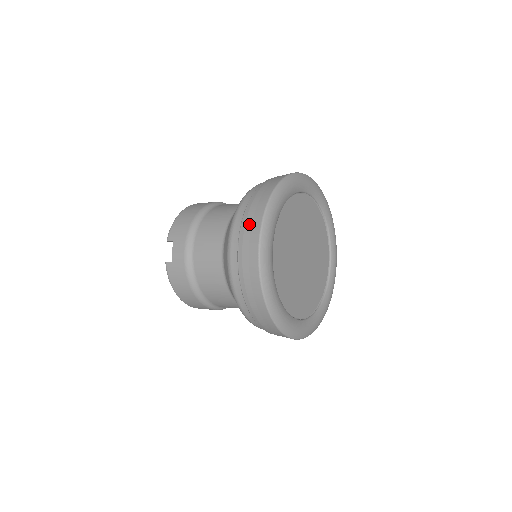
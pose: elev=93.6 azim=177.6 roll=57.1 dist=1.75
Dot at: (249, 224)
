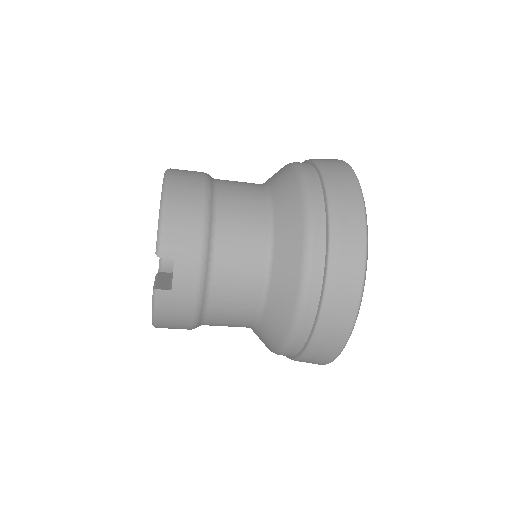
Dot at: (344, 264)
